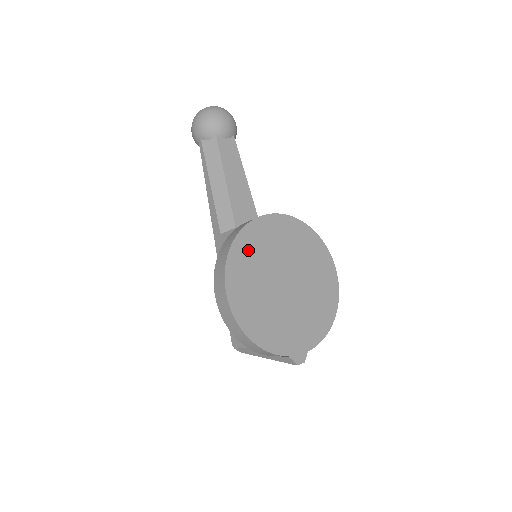
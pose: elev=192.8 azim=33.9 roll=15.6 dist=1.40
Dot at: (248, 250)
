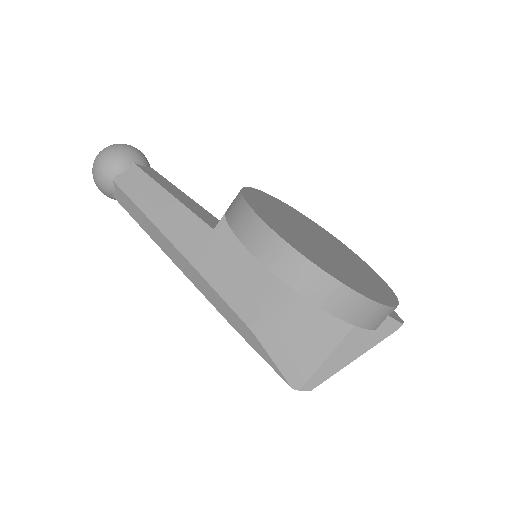
Dot at: (263, 209)
